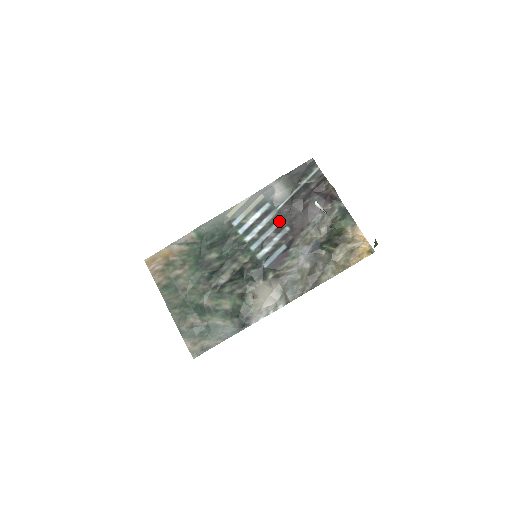
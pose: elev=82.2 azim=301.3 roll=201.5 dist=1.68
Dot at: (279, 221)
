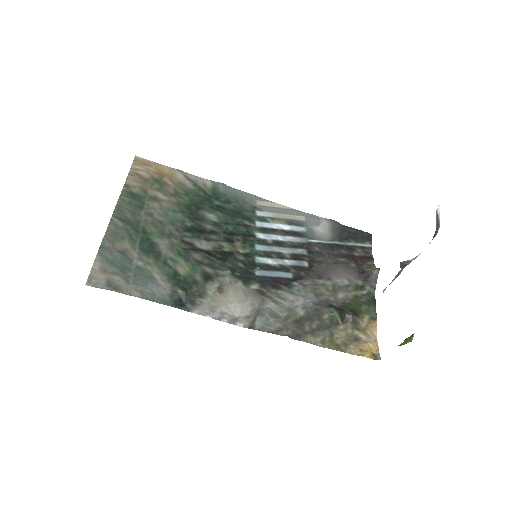
Dot at: (303, 251)
